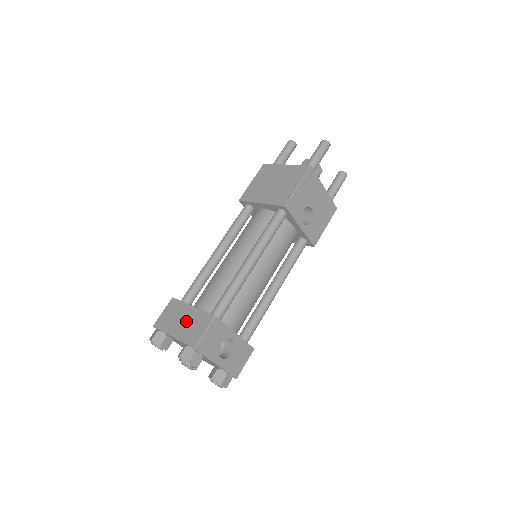
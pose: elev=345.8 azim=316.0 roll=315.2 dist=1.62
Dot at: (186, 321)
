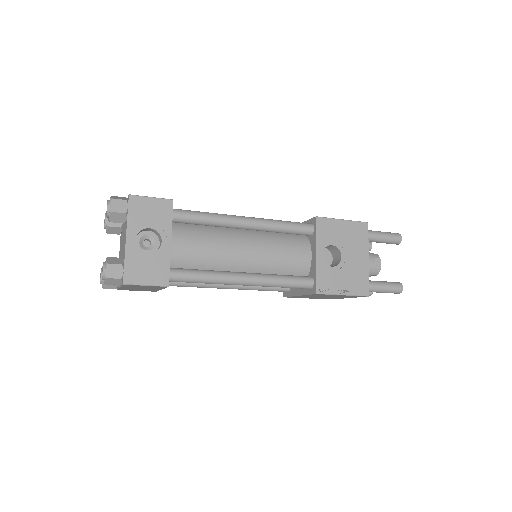
Dot at: occluded
